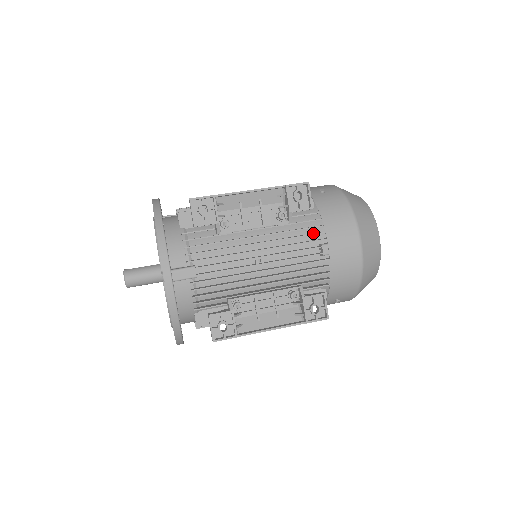
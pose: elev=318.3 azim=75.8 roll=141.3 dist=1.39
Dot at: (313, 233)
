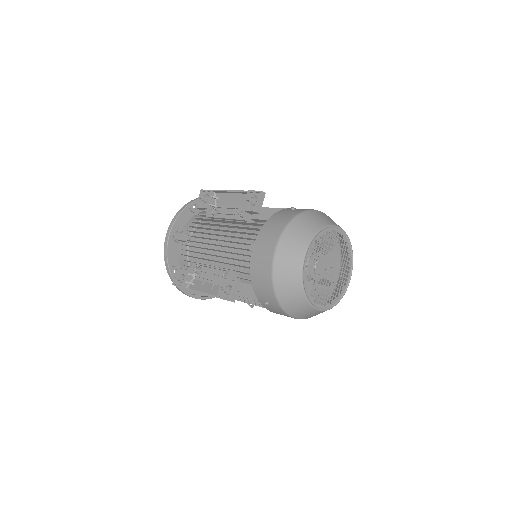
Dot at: (257, 234)
